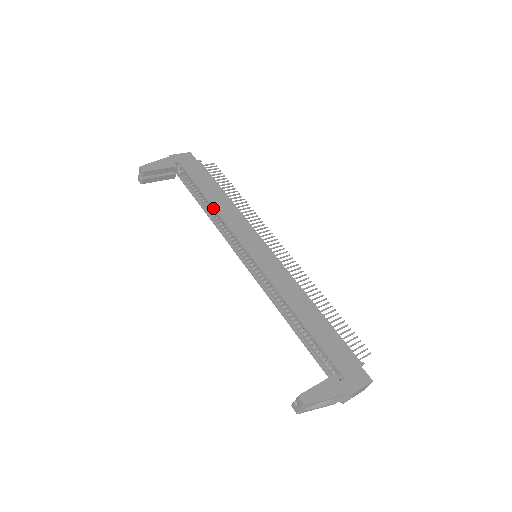
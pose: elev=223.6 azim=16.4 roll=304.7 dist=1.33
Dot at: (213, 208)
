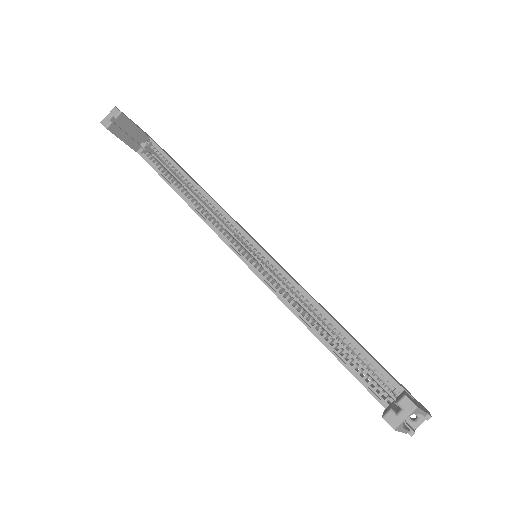
Dot at: (201, 190)
